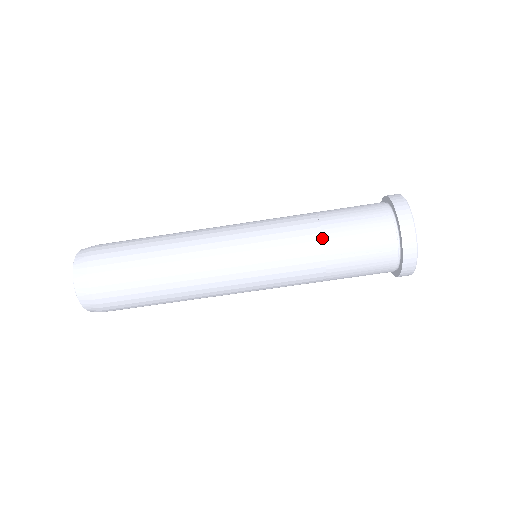
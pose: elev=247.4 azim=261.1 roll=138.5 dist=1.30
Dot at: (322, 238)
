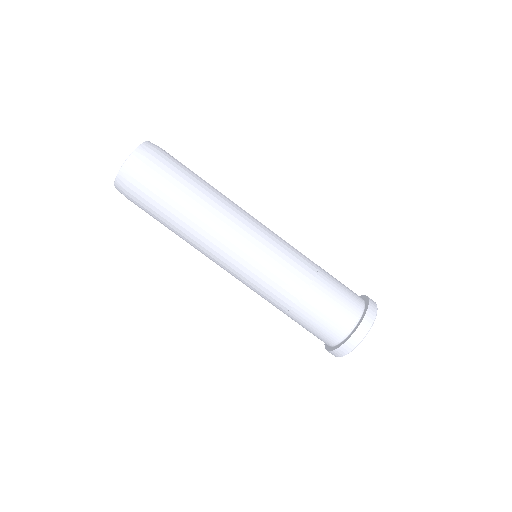
Dot at: (316, 276)
